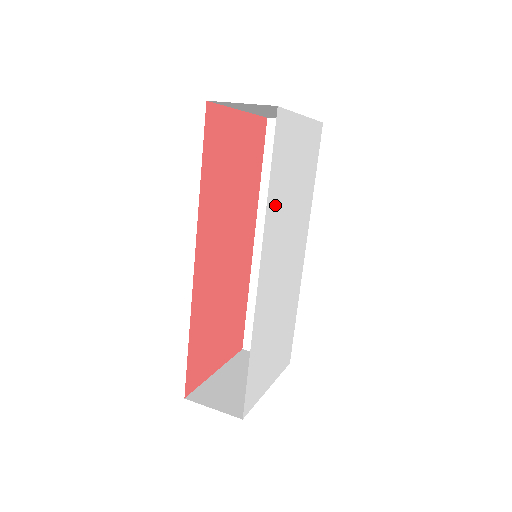
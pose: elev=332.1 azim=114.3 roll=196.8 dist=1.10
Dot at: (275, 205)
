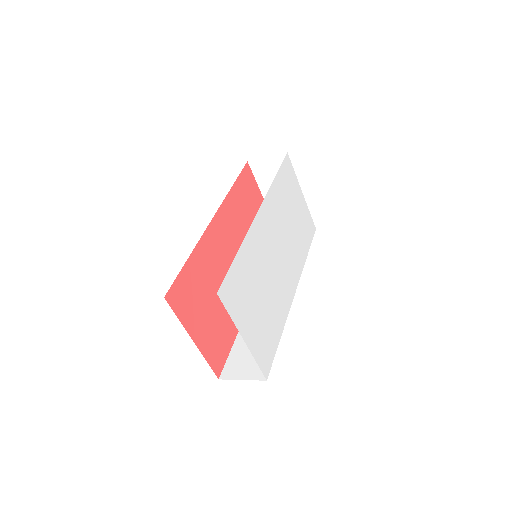
Dot at: (278, 196)
